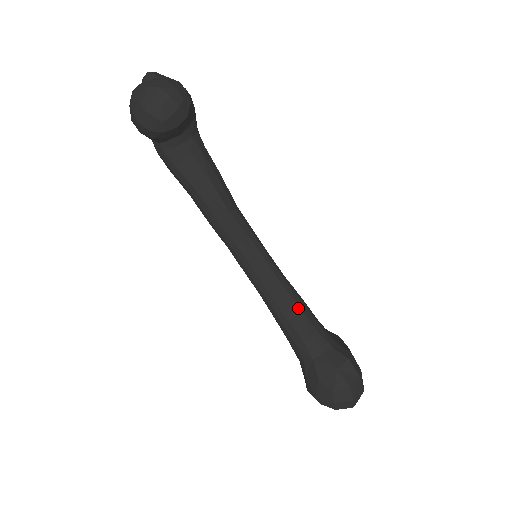
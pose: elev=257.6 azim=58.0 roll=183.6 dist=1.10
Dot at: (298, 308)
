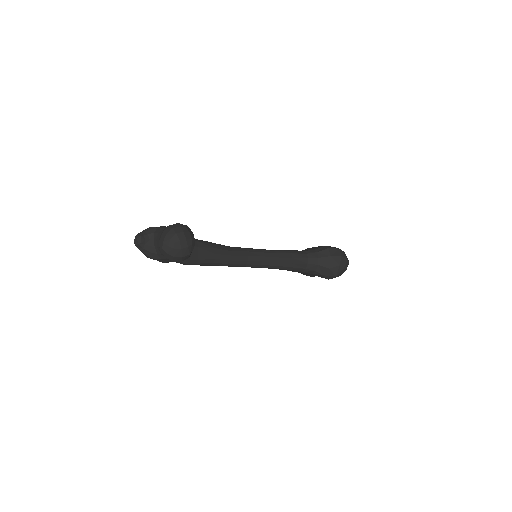
Dot at: (292, 254)
